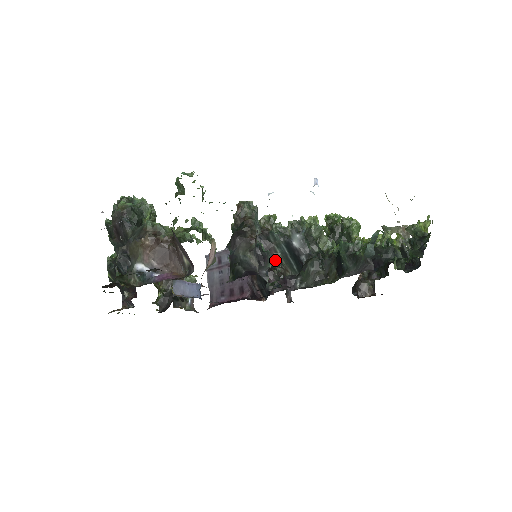
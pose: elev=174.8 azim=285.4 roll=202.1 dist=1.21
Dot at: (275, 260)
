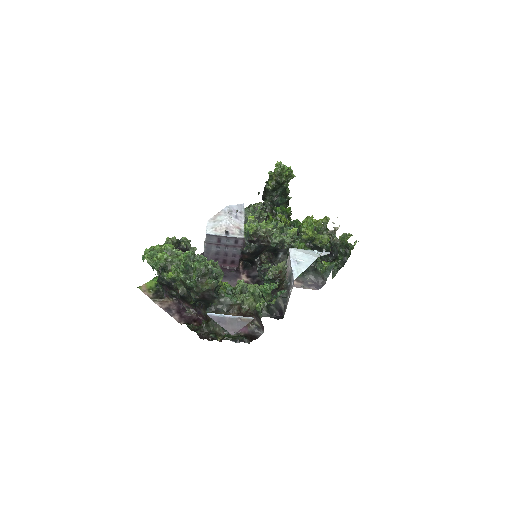
Dot at: (263, 252)
